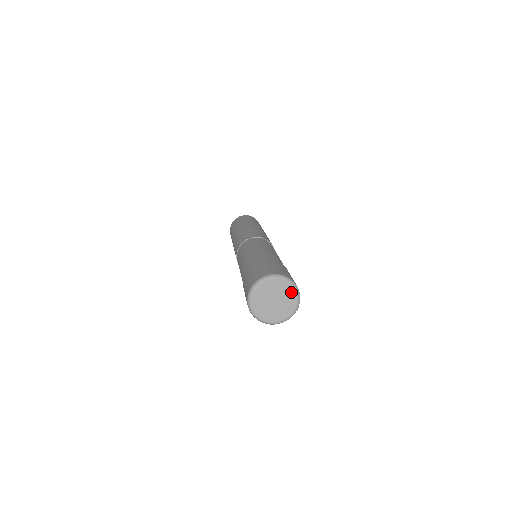
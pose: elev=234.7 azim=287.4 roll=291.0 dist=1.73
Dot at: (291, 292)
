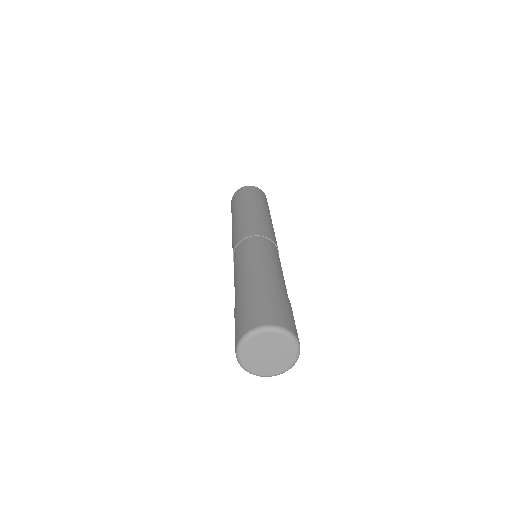
Dot at: (289, 360)
